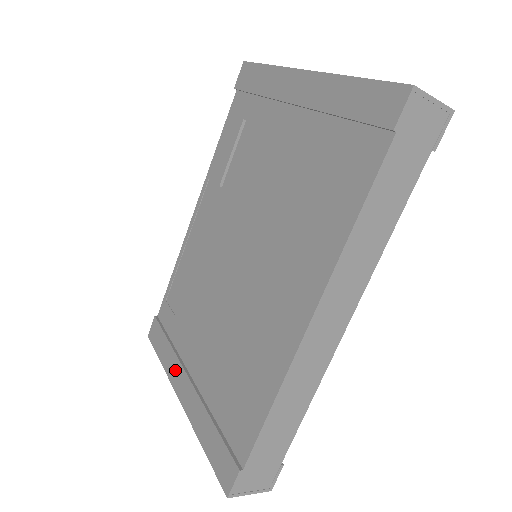
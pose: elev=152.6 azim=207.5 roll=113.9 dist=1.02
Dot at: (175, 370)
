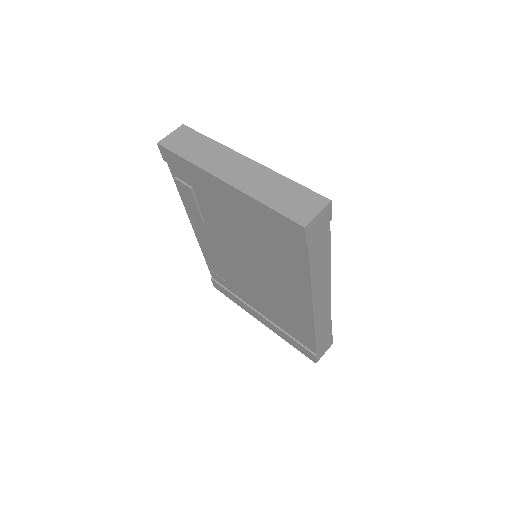
Dot at: (248, 309)
